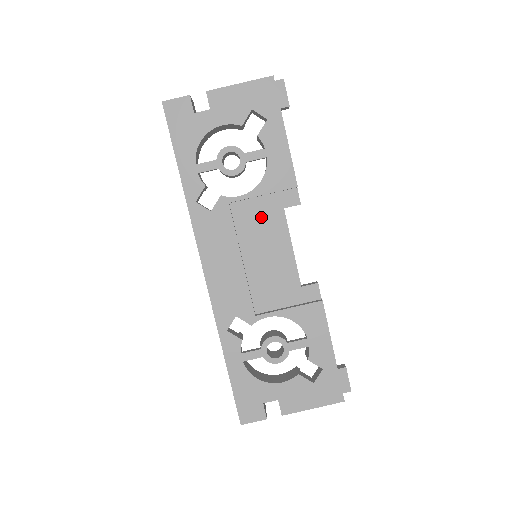
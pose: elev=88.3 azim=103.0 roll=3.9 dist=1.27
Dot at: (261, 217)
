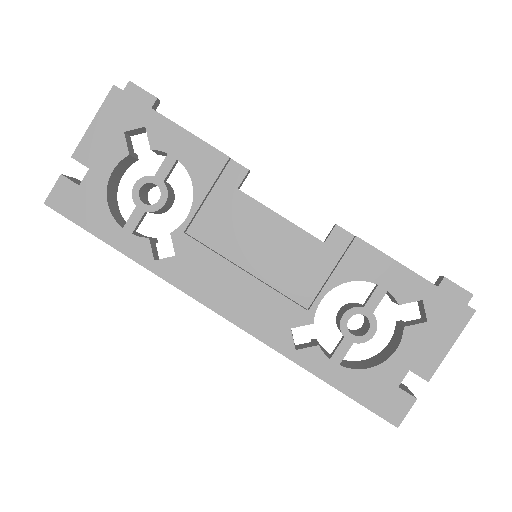
Dot at: (225, 217)
